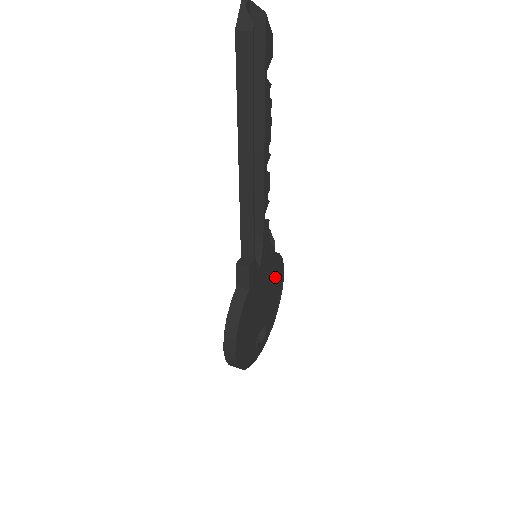
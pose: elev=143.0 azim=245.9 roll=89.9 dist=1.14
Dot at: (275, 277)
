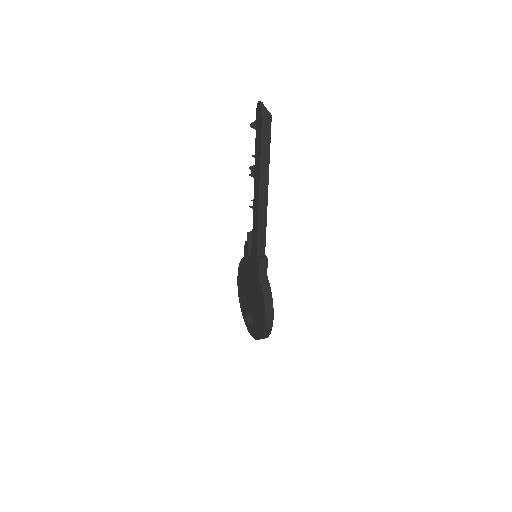
Dot at: occluded
